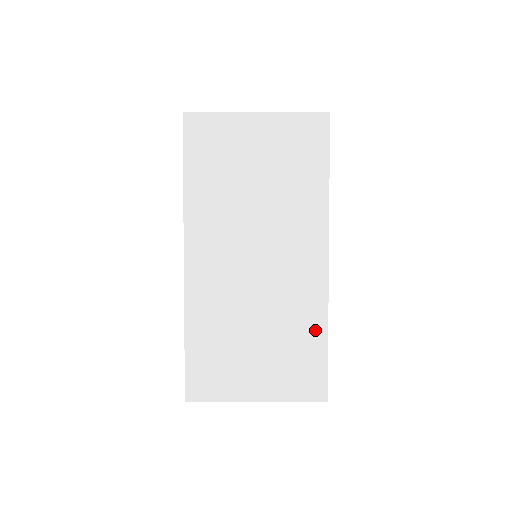
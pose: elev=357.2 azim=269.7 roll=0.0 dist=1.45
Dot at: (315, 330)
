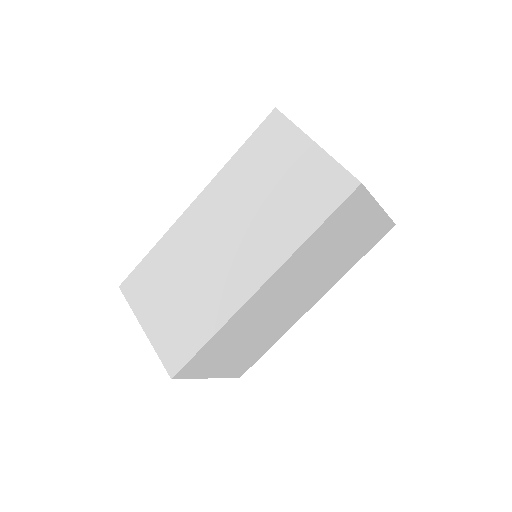
Dot at: (209, 325)
